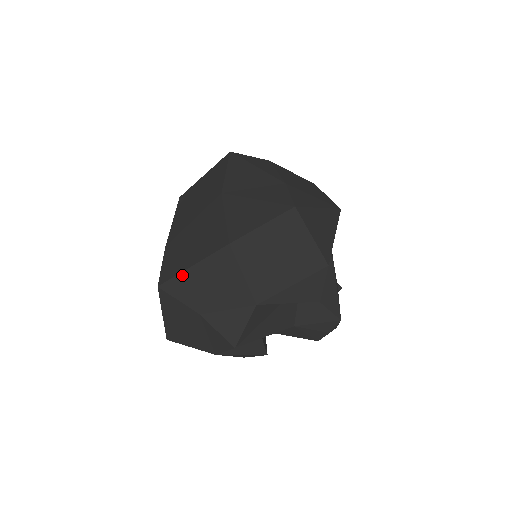
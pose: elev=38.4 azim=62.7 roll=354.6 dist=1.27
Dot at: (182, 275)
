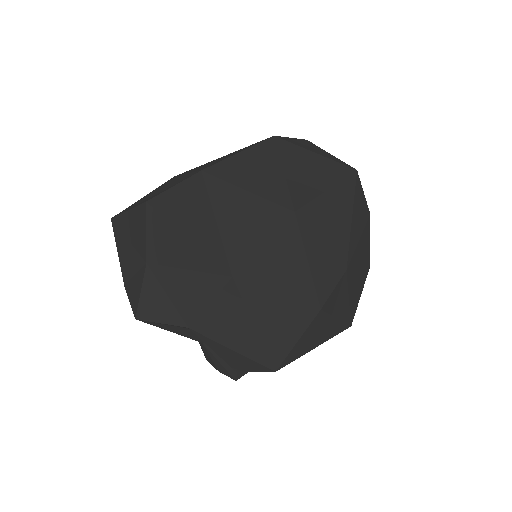
Dot at: (172, 228)
